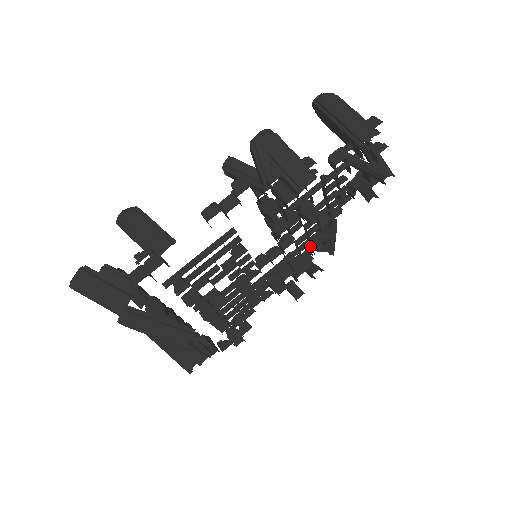
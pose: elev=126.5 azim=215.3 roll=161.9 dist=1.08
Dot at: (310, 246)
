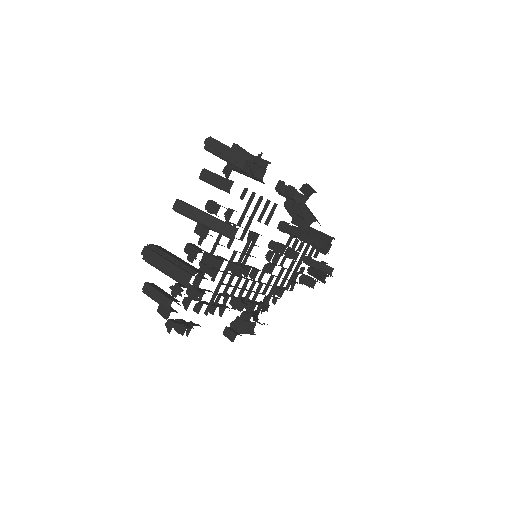
Dot at: (269, 295)
